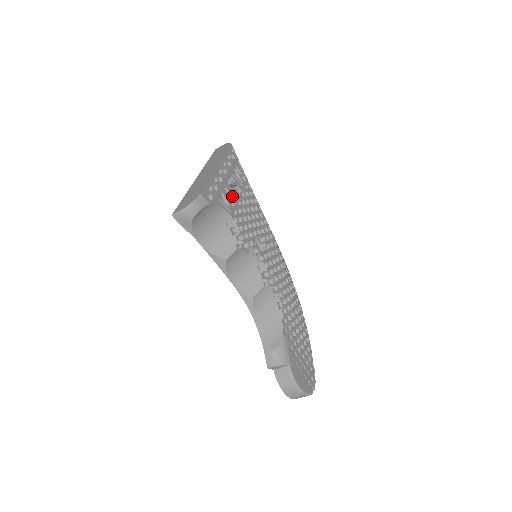
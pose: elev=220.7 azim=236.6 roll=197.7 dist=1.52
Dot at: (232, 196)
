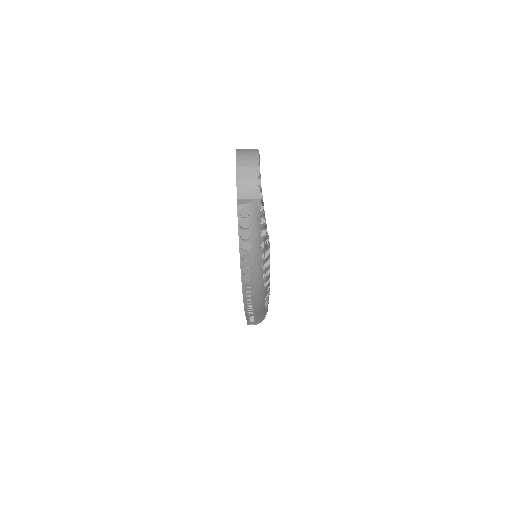
Dot at: occluded
